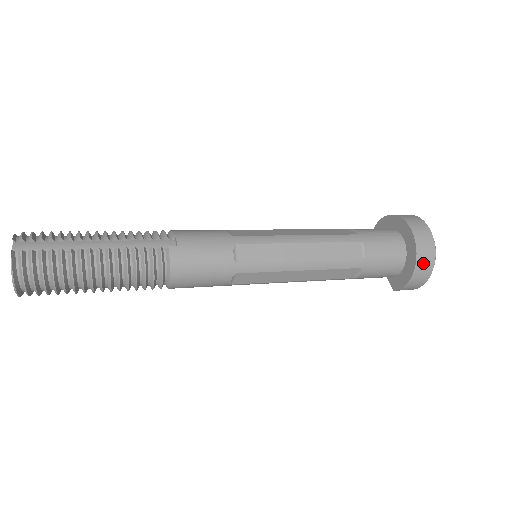
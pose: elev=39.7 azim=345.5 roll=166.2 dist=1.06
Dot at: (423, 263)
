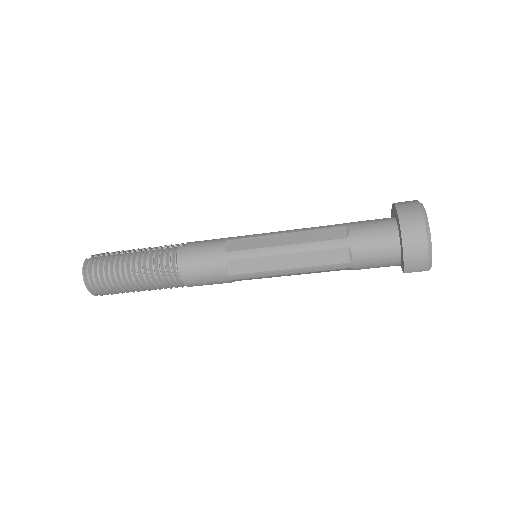
Dot at: (410, 228)
